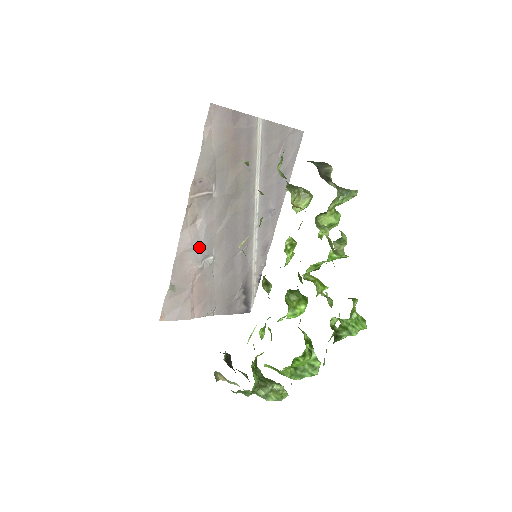
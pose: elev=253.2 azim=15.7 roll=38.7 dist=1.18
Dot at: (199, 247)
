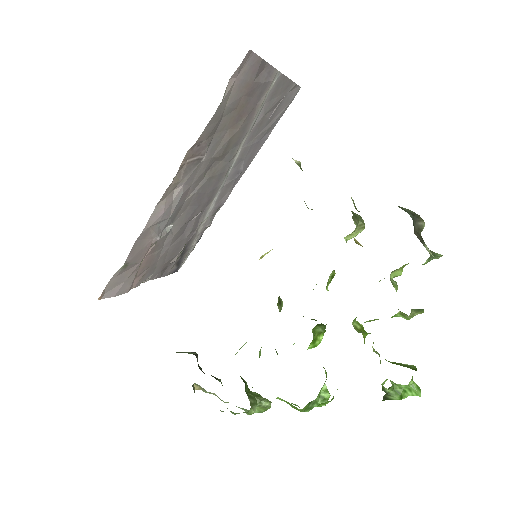
Dot at: (167, 218)
